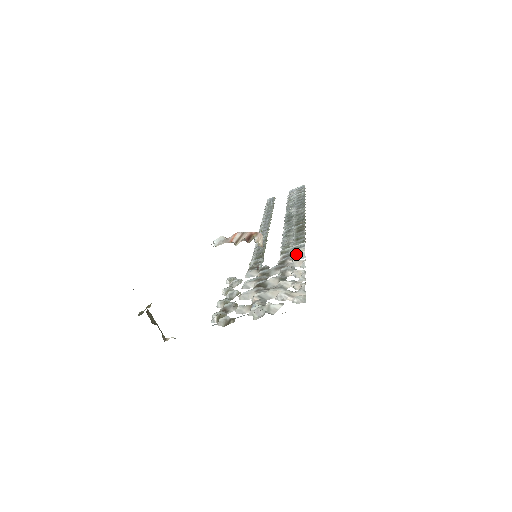
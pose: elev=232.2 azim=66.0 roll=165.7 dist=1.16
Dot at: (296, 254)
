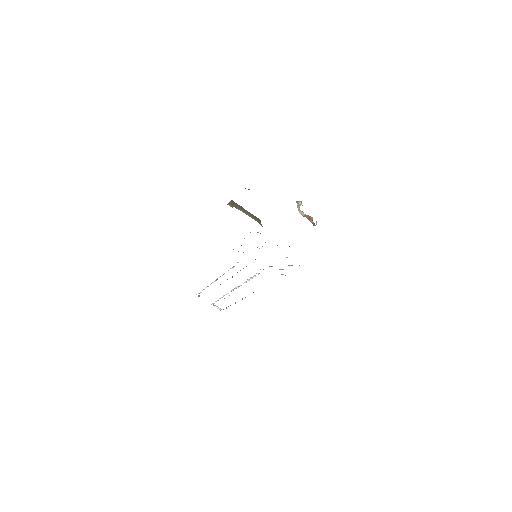
Dot at: occluded
